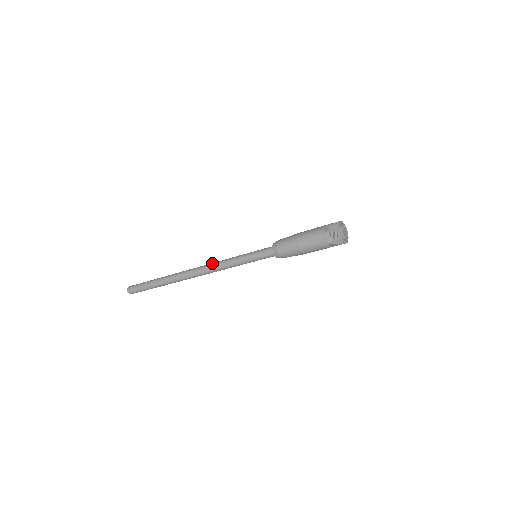
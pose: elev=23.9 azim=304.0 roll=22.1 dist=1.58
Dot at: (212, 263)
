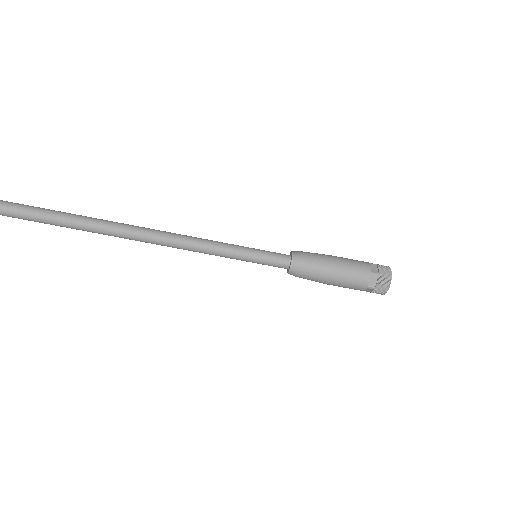
Dot at: occluded
